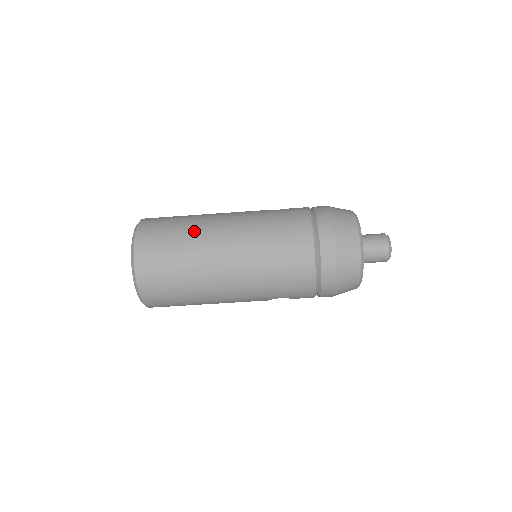
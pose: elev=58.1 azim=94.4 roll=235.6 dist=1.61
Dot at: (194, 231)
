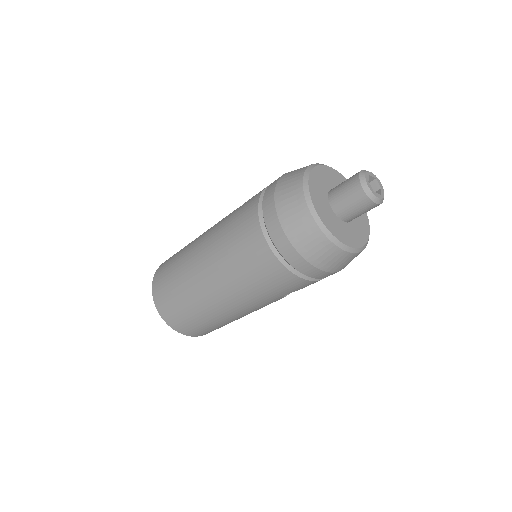
Dot at: (181, 266)
